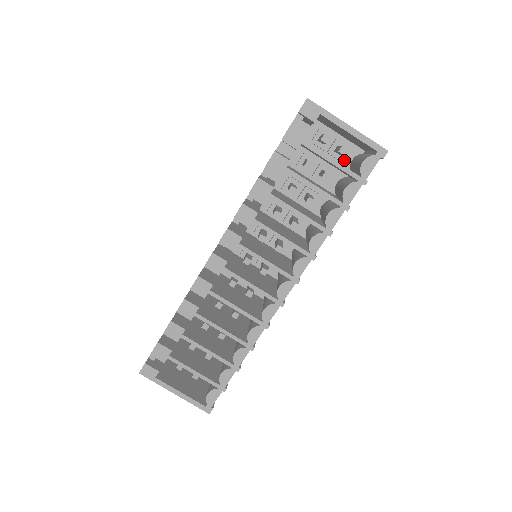
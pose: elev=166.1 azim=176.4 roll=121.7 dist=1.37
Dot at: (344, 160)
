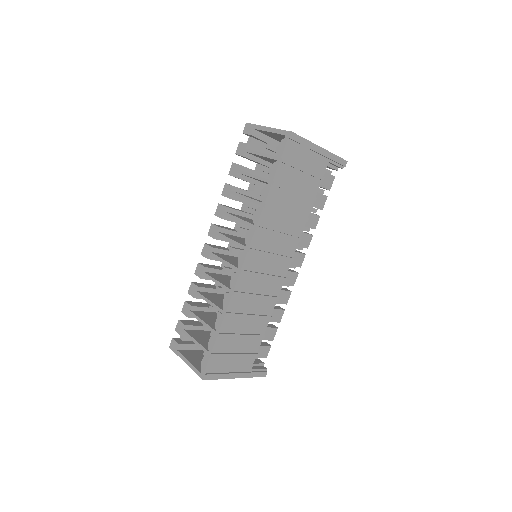
Dot at: occluded
